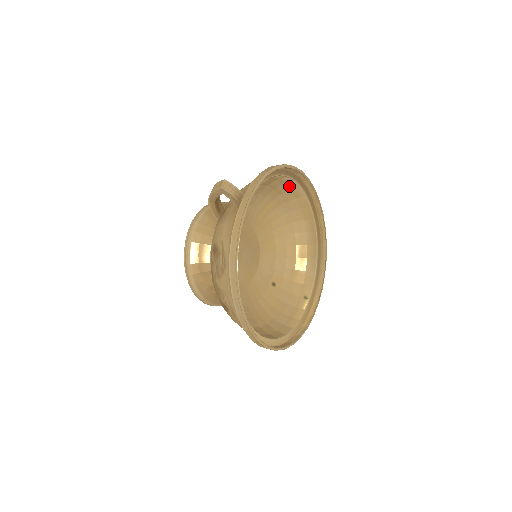
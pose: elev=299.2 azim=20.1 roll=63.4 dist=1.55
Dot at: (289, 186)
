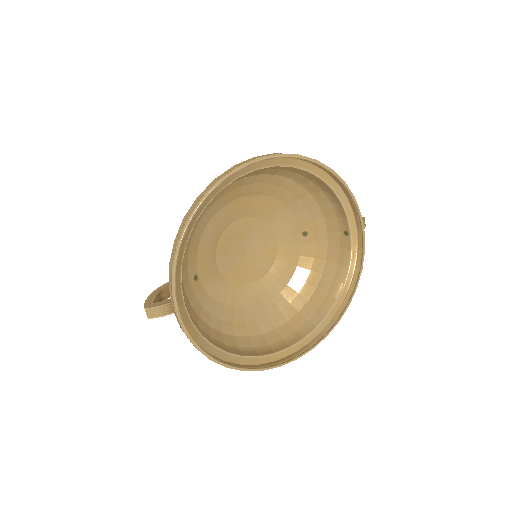
Dot at: occluded
